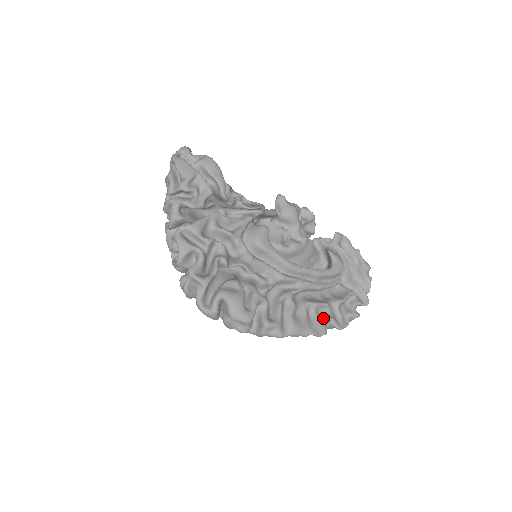
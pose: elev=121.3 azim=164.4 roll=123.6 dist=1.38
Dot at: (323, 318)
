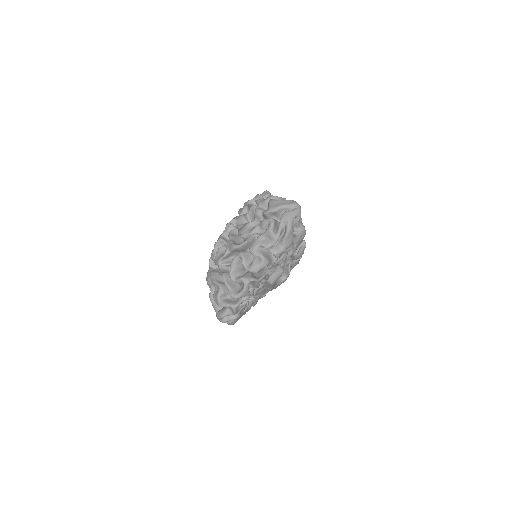
Dot at: occluded
